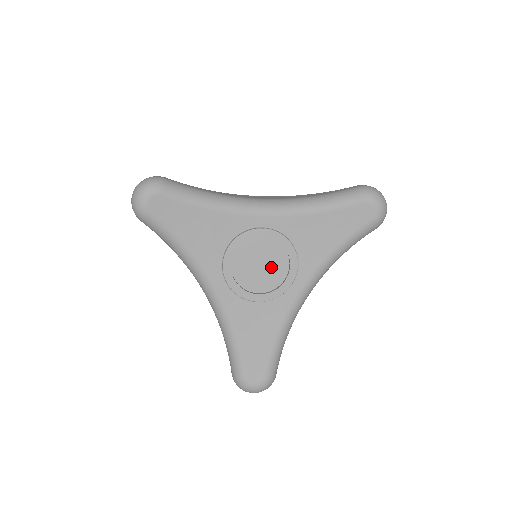
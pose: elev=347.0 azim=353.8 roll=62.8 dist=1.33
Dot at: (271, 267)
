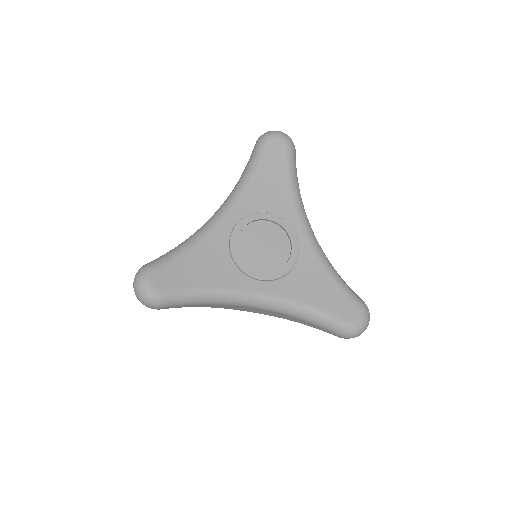
Dot at: (271, 240)
